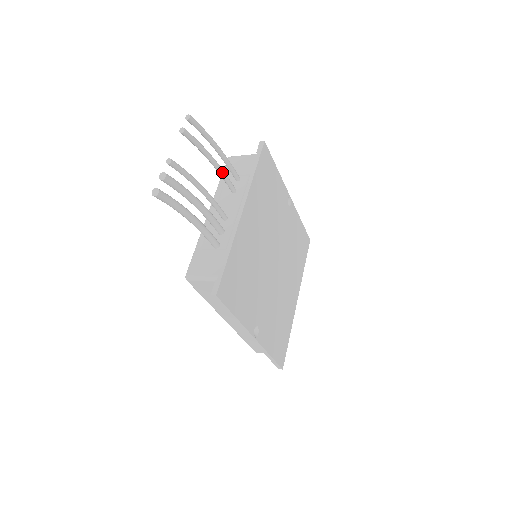
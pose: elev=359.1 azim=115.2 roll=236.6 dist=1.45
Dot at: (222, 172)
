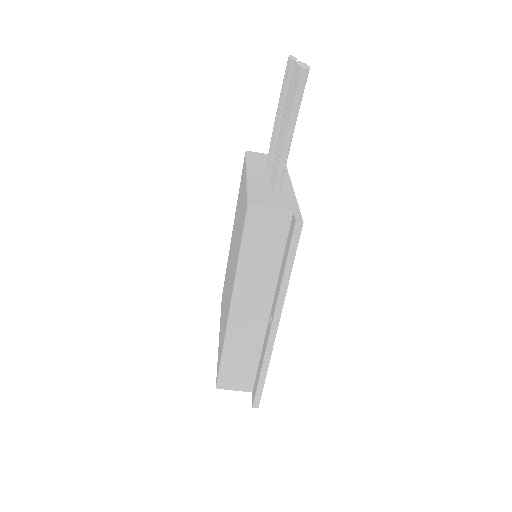
Dot at: occluded
